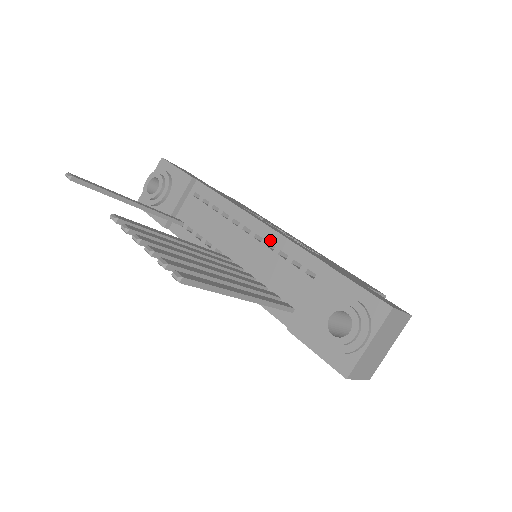
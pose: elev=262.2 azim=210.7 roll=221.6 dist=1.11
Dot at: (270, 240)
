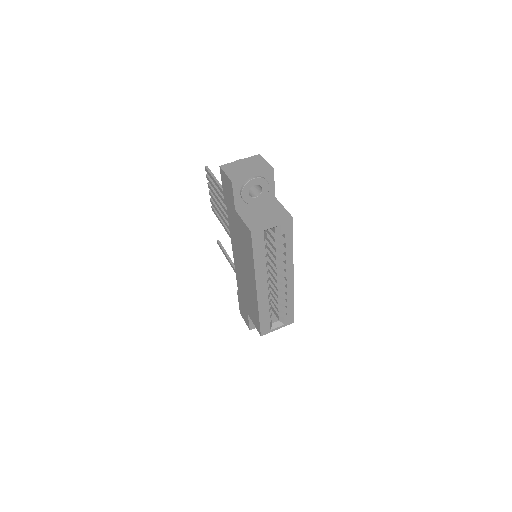
Dot at: occluded
